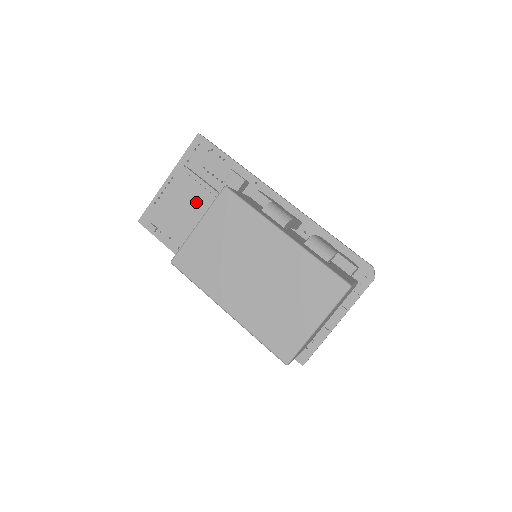
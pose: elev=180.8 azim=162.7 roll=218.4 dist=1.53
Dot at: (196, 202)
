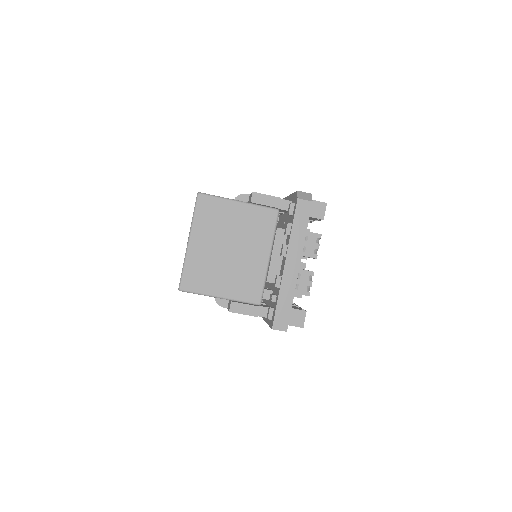
Dot at: occluded
